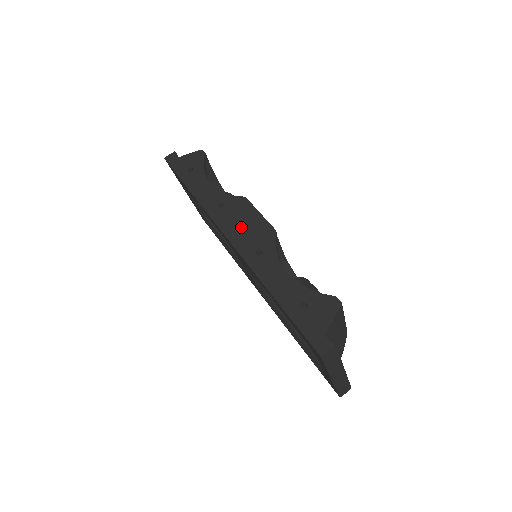
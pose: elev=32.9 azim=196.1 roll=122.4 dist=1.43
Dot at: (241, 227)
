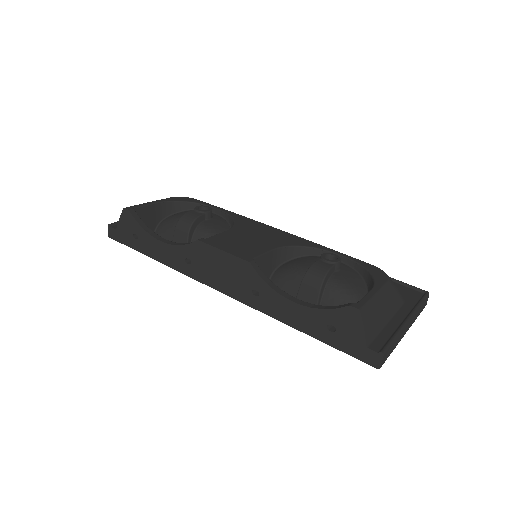
Dot at: (221, 275)
